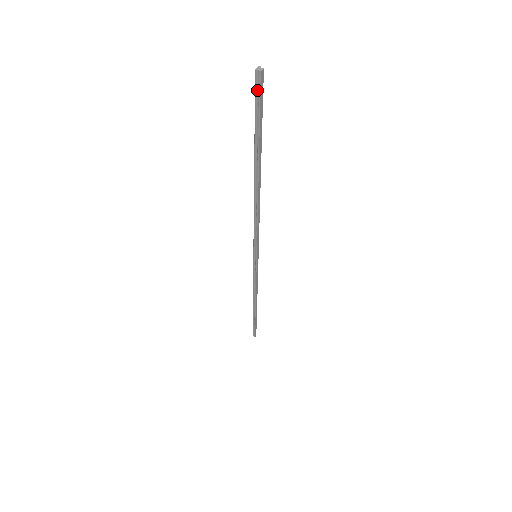
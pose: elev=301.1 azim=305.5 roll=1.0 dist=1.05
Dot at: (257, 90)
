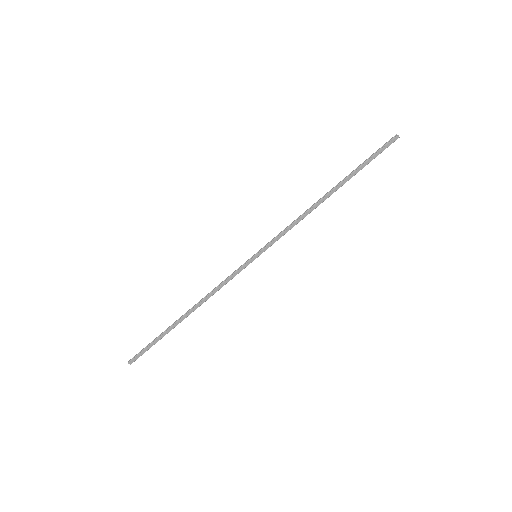
Dot at: (387, 143)
